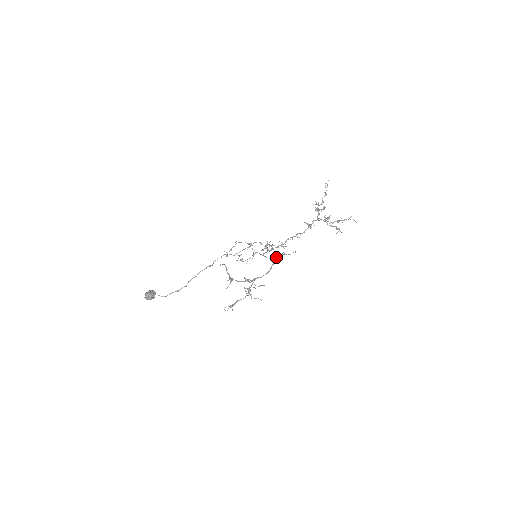
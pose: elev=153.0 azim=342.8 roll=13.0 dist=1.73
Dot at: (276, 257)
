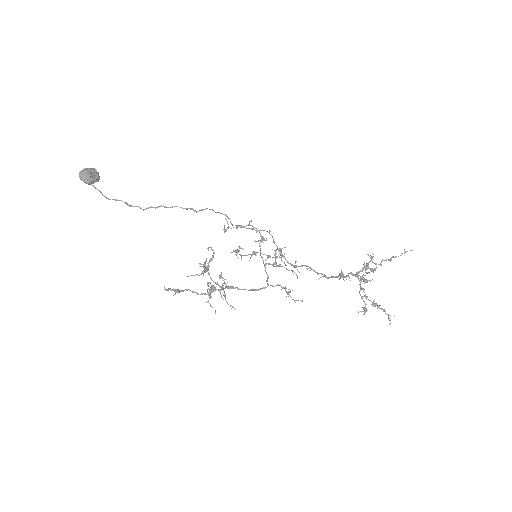
Dot at: (277, 285)
